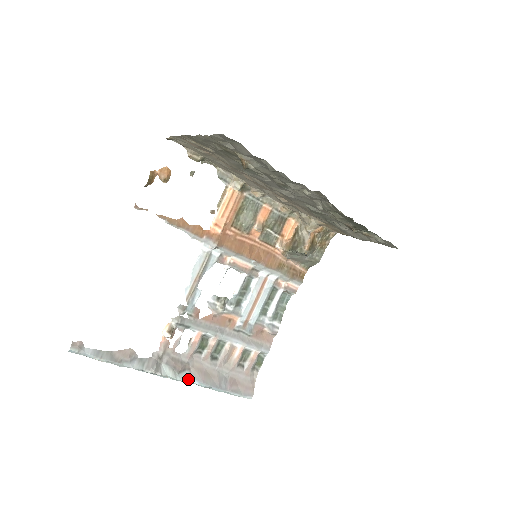
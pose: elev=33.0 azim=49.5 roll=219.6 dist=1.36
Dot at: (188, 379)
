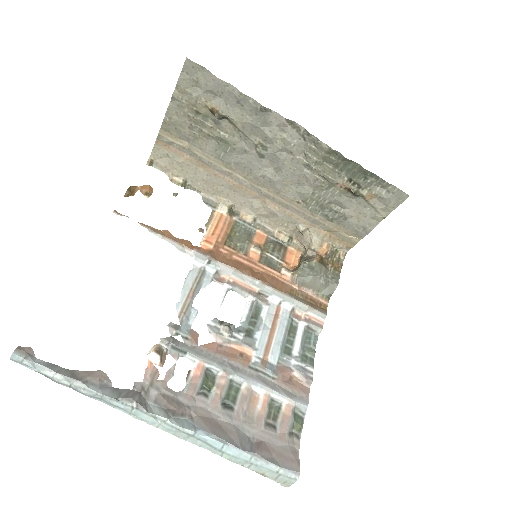
Dot at: (189, 427)
